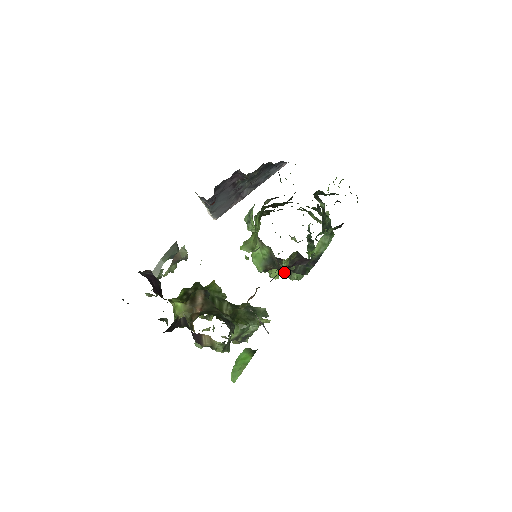
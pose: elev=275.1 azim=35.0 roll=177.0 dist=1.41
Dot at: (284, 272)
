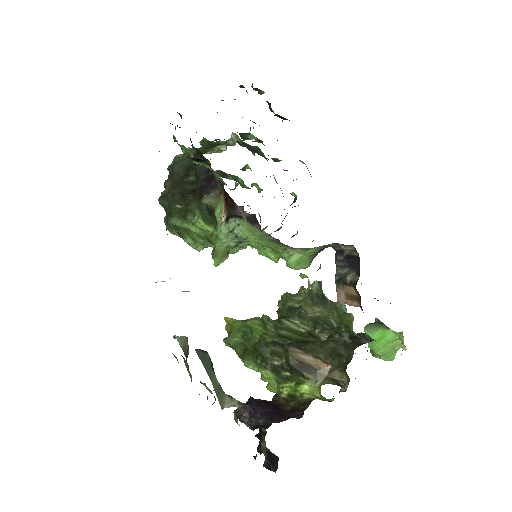
Dot at: occluded
